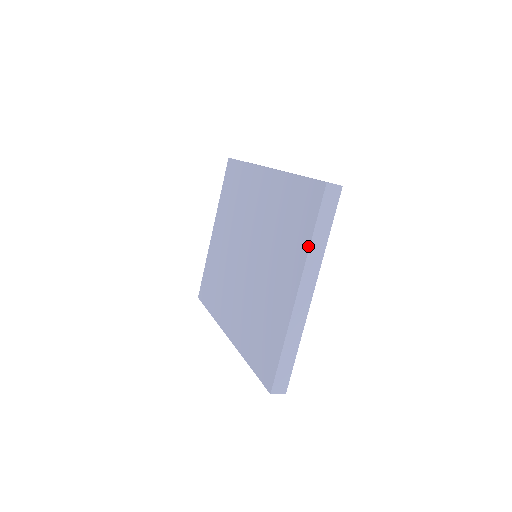
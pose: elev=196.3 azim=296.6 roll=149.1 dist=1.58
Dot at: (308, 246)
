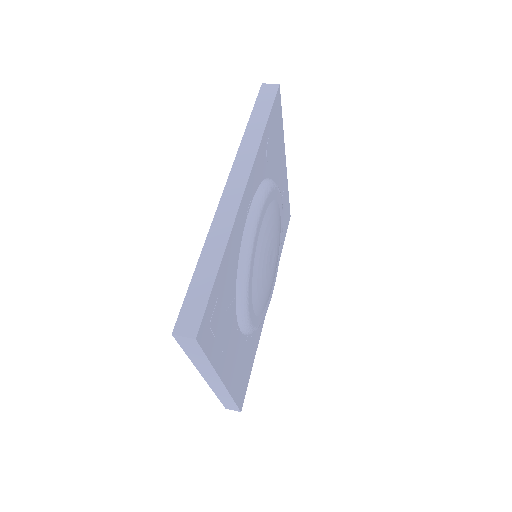
Dot at: occluded
